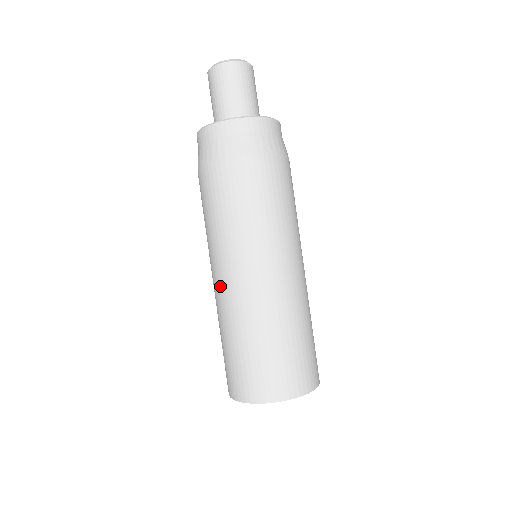
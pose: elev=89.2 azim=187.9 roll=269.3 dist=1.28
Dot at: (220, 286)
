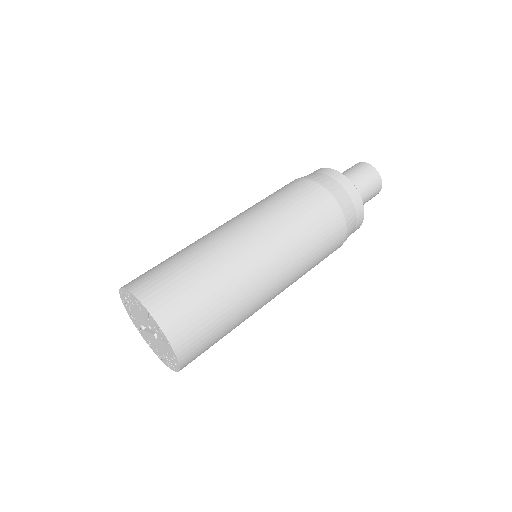
Dot at: (226, 229)
